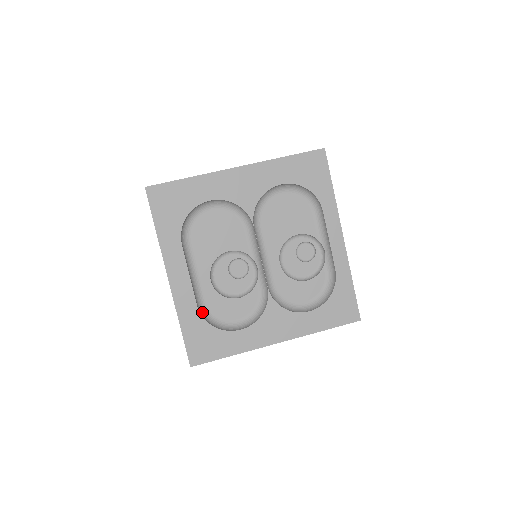
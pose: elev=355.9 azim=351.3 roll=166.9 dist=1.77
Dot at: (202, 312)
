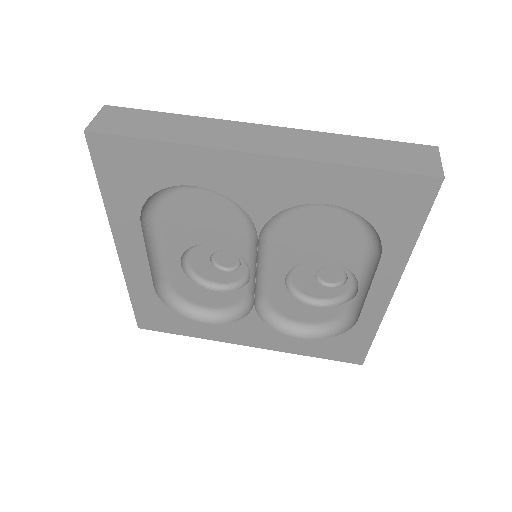
Dot at: (162, 290)
